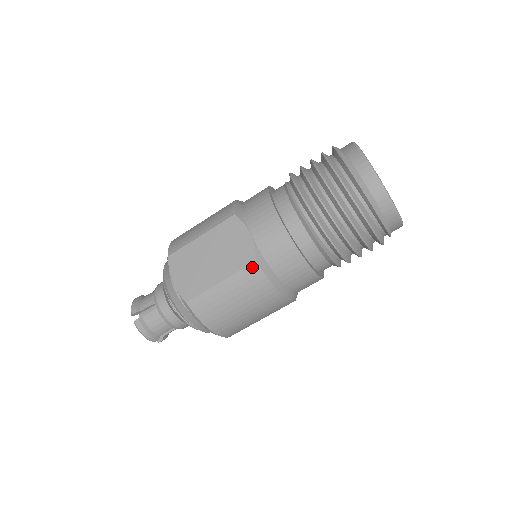
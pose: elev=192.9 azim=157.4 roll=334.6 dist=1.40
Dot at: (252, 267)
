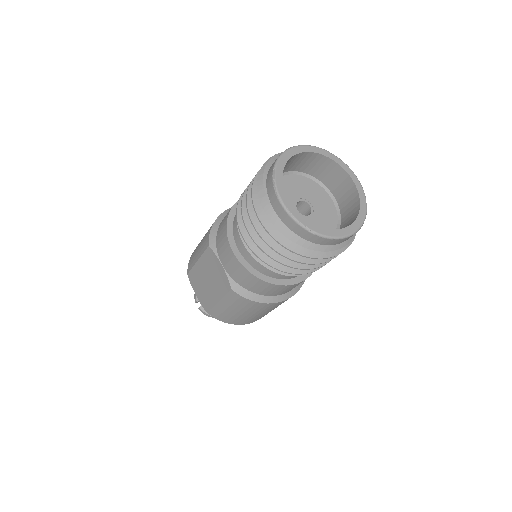
Dot at: (231, 293)
